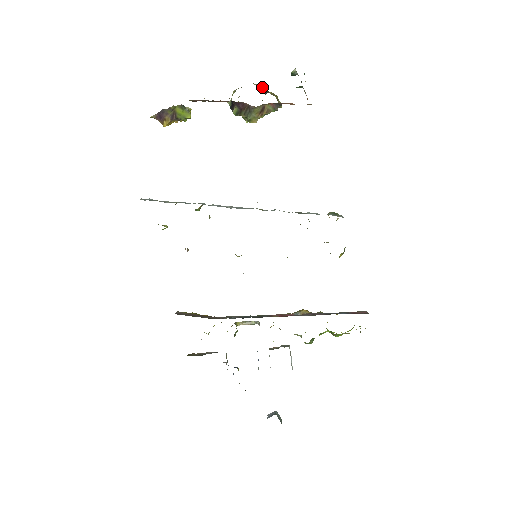
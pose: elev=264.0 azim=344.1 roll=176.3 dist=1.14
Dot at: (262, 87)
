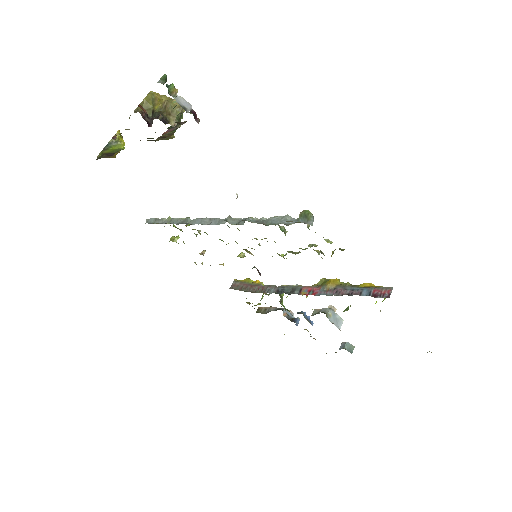
Dot at: (148, 105)
